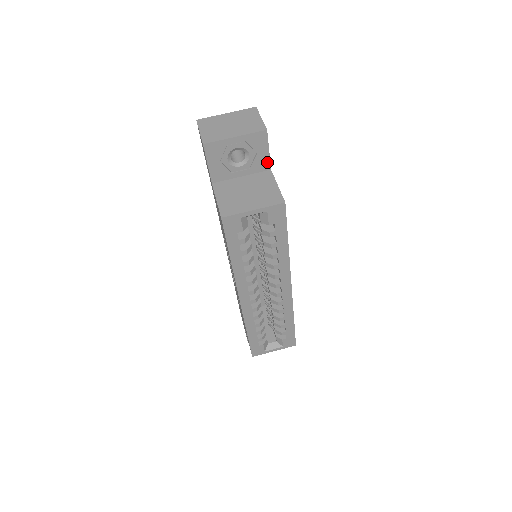
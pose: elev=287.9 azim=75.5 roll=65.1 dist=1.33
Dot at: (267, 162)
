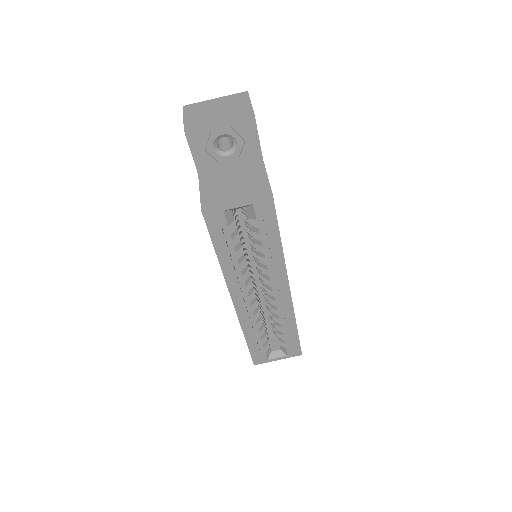
Dot at: (258, 151)
